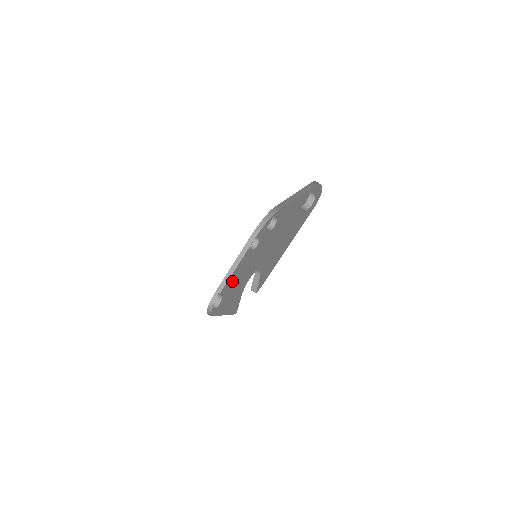
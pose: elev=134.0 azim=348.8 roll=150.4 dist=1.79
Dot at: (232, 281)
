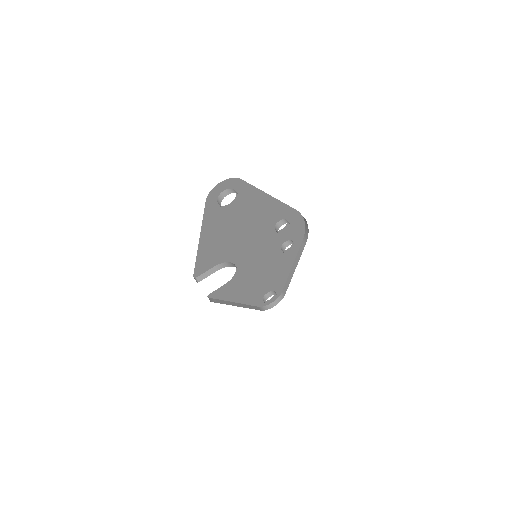
Dot at: occluded
